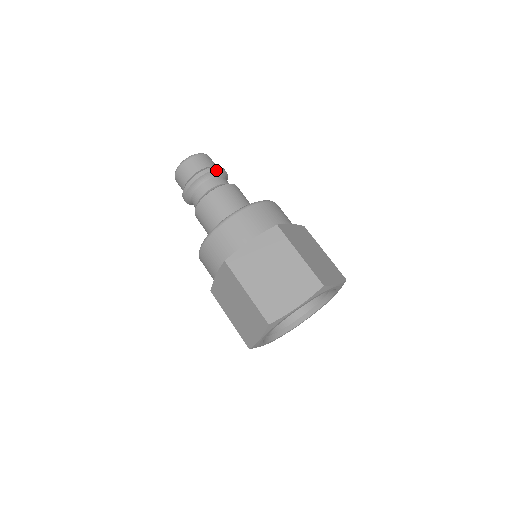
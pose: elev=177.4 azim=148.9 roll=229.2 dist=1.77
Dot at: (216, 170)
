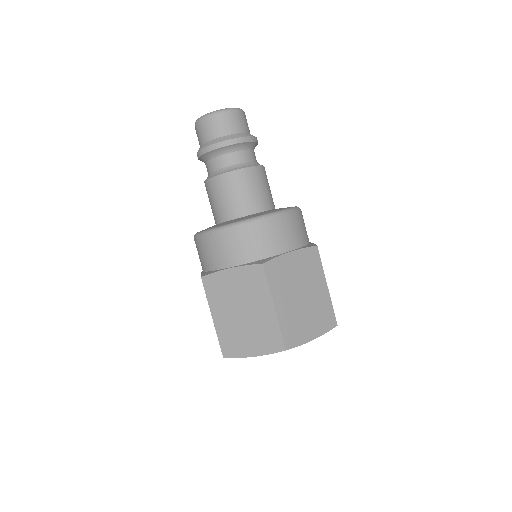
Dot at: (235, 144)
